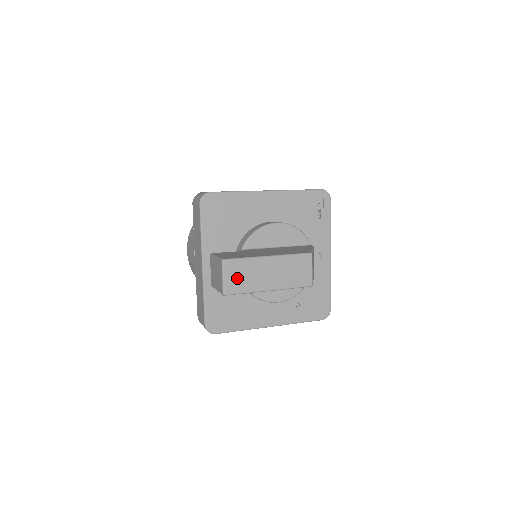
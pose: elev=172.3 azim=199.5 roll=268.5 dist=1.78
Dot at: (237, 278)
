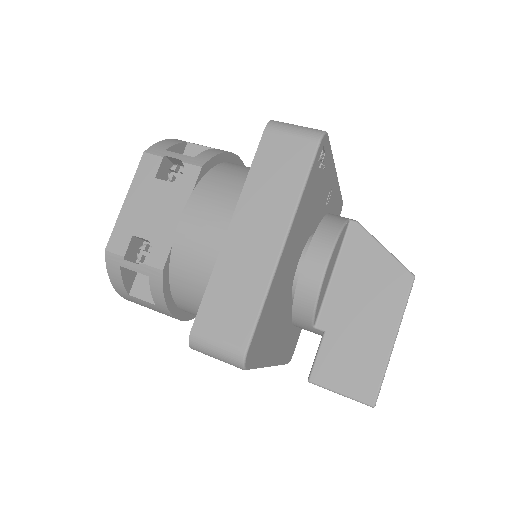
Dot at: occluded
